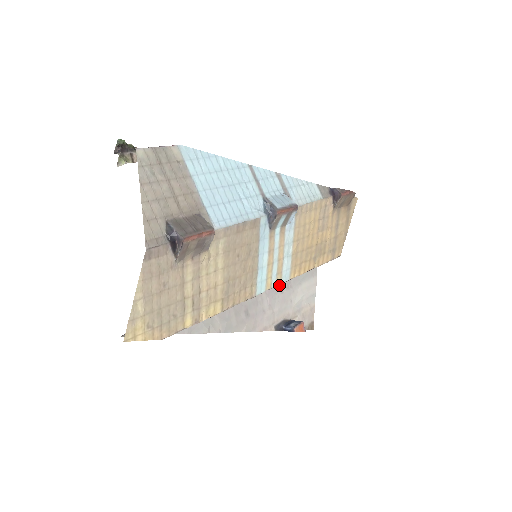
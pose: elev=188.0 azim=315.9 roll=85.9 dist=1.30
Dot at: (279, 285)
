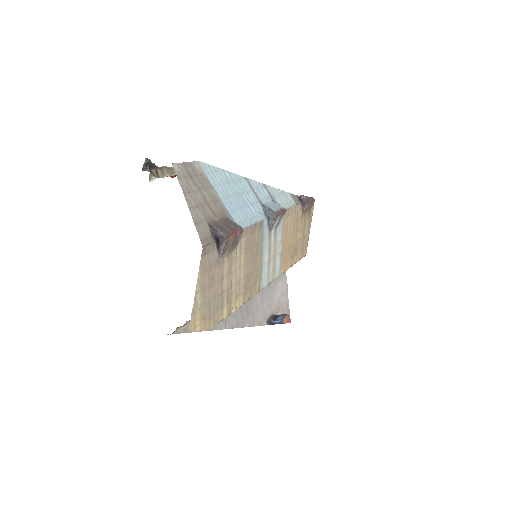
Dot at: occluded
